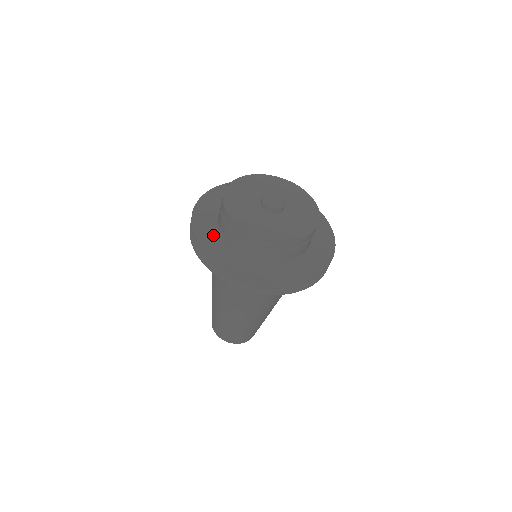
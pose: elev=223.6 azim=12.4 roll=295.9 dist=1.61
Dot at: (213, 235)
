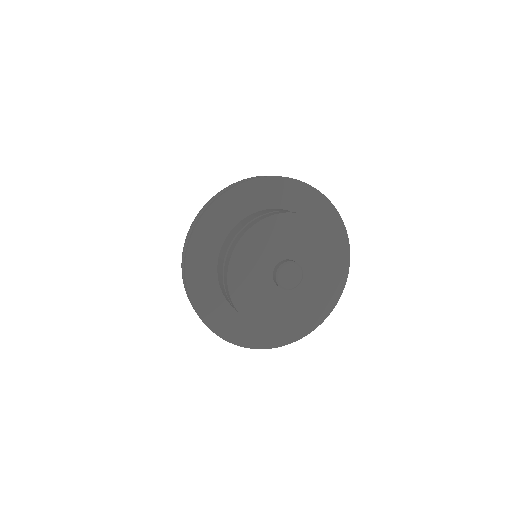
Dot at: (211, 245)
